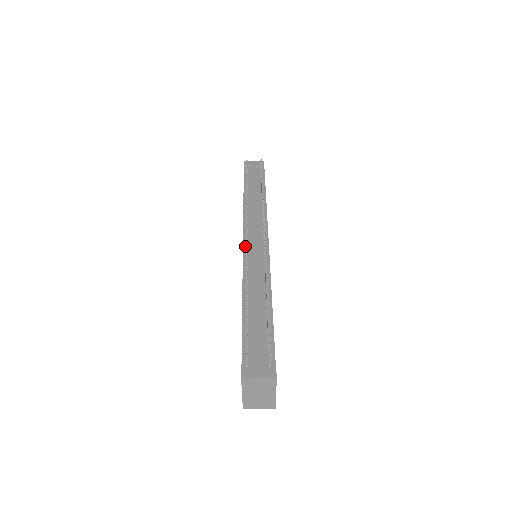
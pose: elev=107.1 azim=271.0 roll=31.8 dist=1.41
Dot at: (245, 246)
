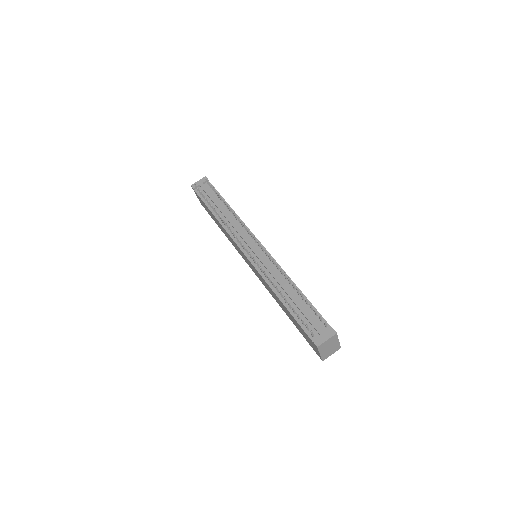
Dot at: (247, 256)
